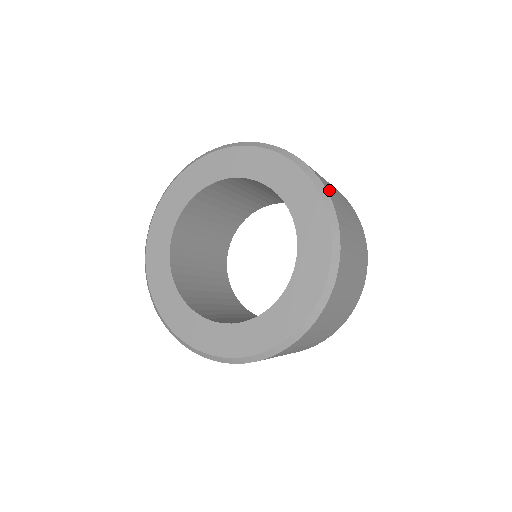
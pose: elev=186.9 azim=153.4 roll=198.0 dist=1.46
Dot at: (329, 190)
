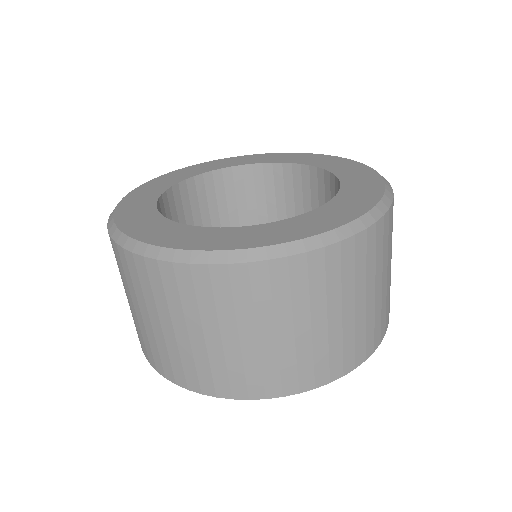
Dot at: occluded
